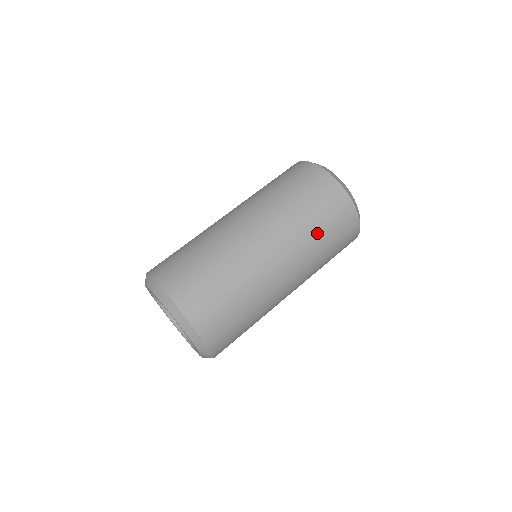
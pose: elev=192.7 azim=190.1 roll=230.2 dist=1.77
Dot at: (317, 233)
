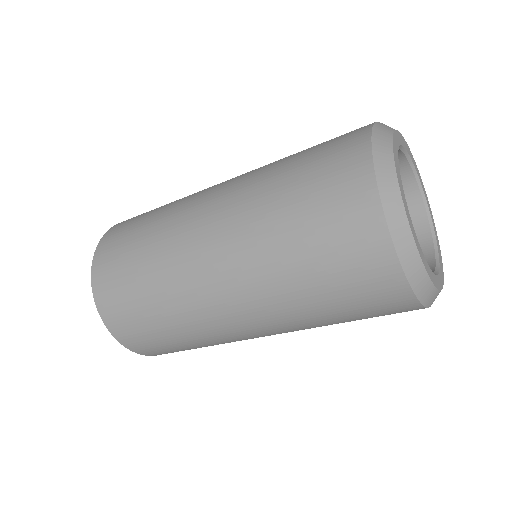
Dot at: (280, 207)
